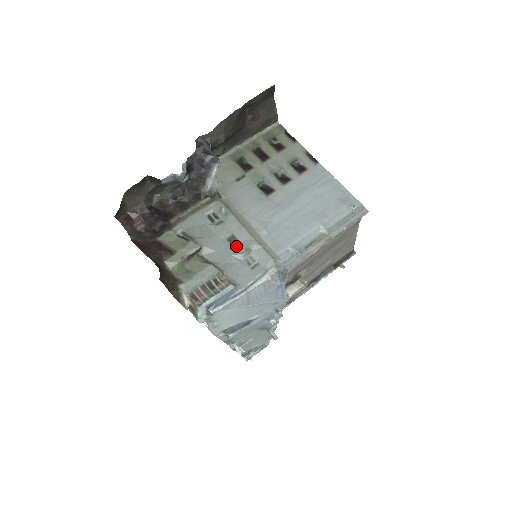
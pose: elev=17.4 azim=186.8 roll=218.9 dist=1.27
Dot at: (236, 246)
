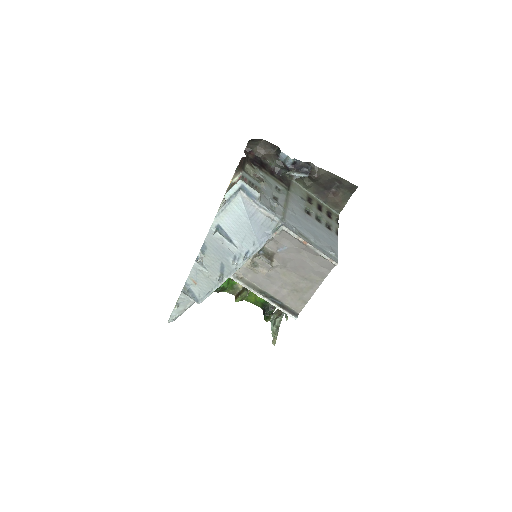
Dot at: (274, 200)
